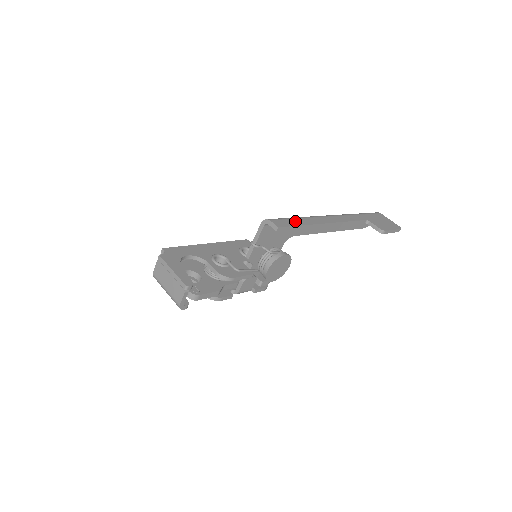
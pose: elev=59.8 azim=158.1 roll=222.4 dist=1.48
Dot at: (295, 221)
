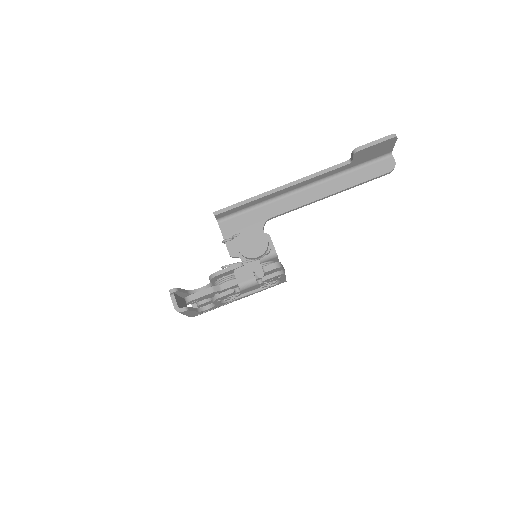
Dot at: occluded
